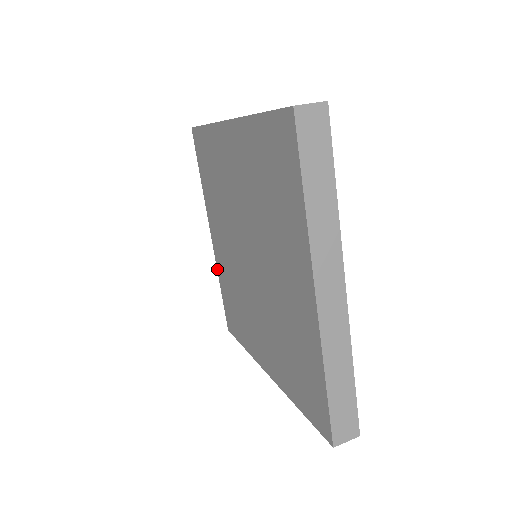
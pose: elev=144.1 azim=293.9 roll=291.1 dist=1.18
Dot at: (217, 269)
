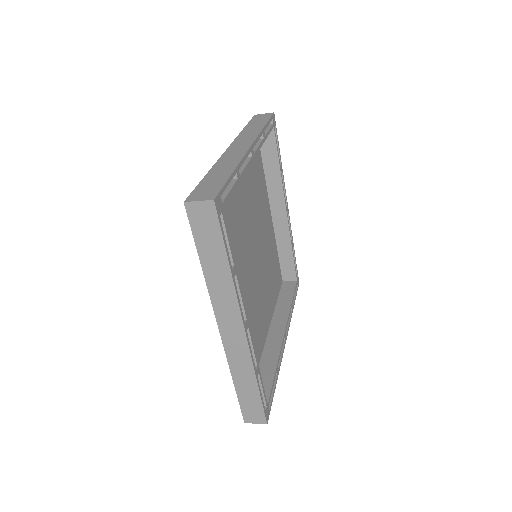
Dot at: occluded
